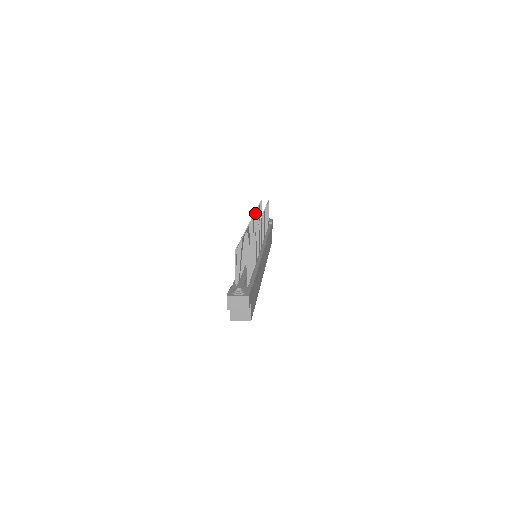
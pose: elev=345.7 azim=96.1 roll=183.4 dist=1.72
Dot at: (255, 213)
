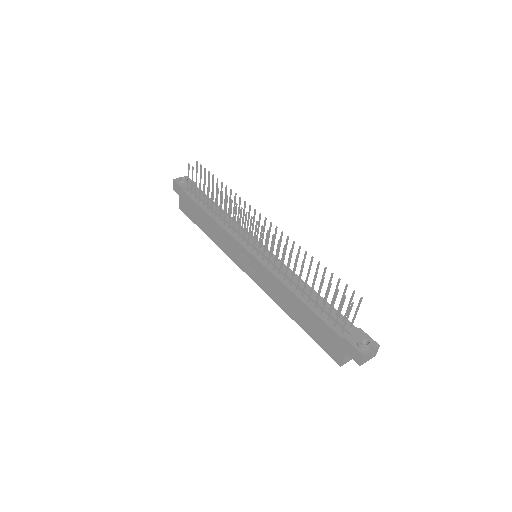
Dot at: (232, 201)
